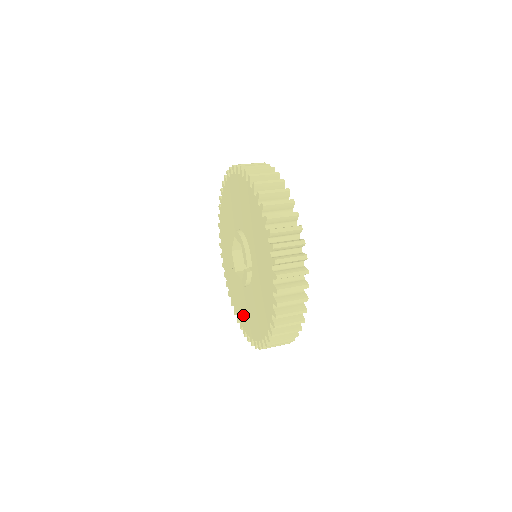
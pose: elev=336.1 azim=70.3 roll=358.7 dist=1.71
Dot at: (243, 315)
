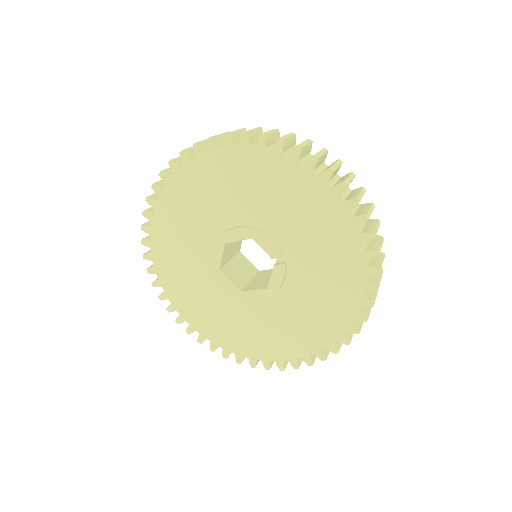
Dot at: (272, 343)
